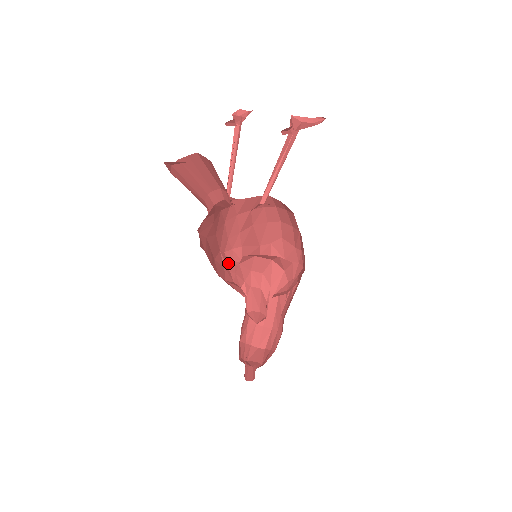
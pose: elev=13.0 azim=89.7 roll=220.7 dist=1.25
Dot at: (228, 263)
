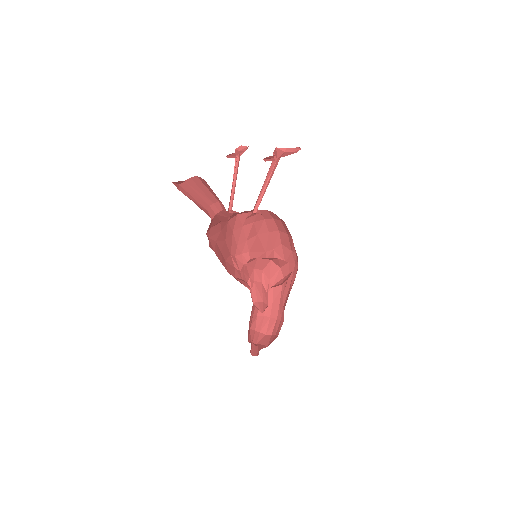
Dot at: (238, 265)
